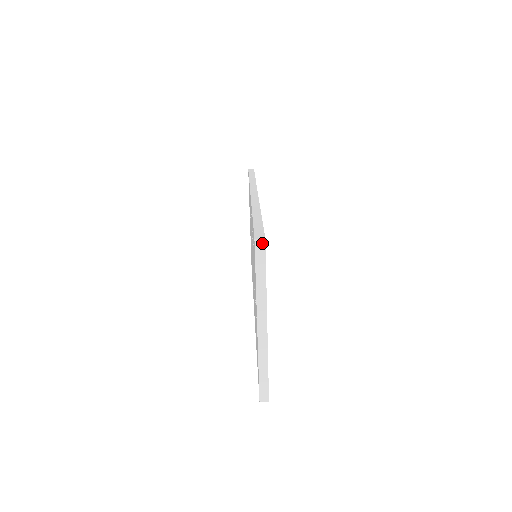
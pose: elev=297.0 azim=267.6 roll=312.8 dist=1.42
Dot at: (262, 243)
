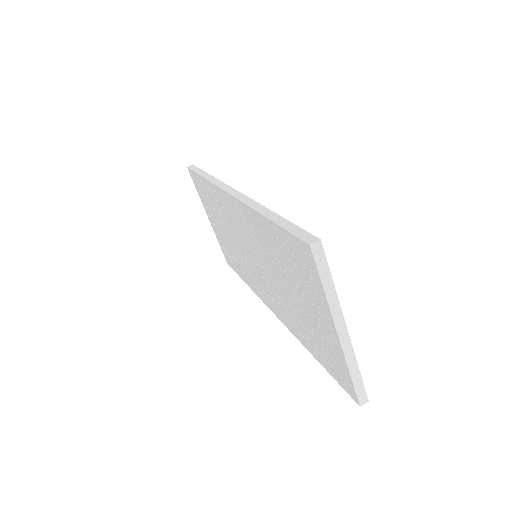
Dot at: (319, 246)
